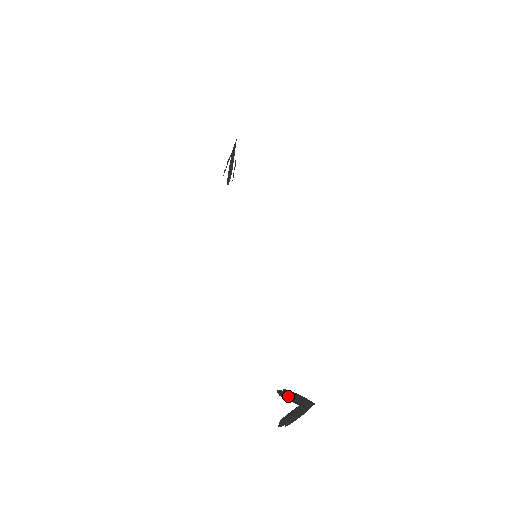
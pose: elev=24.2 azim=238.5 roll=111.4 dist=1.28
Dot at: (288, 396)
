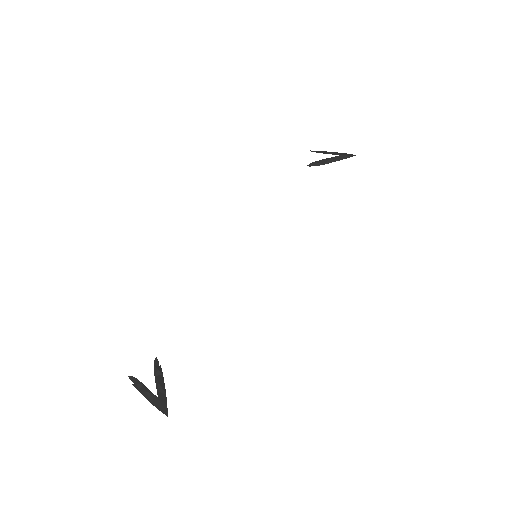
Dot at: (159, 378)
